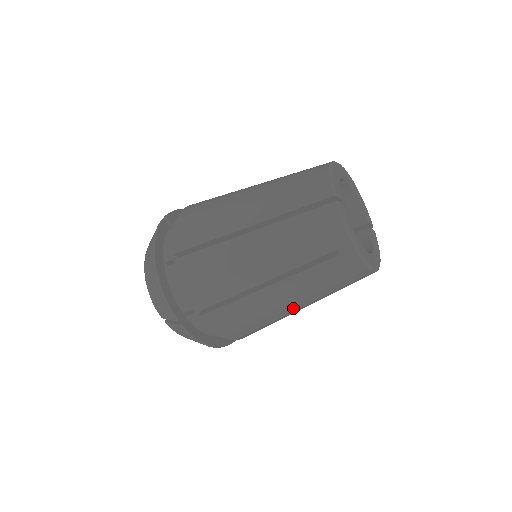
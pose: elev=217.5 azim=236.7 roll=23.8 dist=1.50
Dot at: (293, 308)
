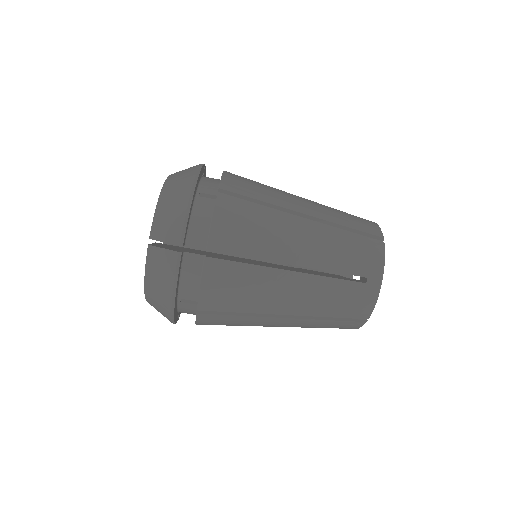
Dot at: (283, 312)
